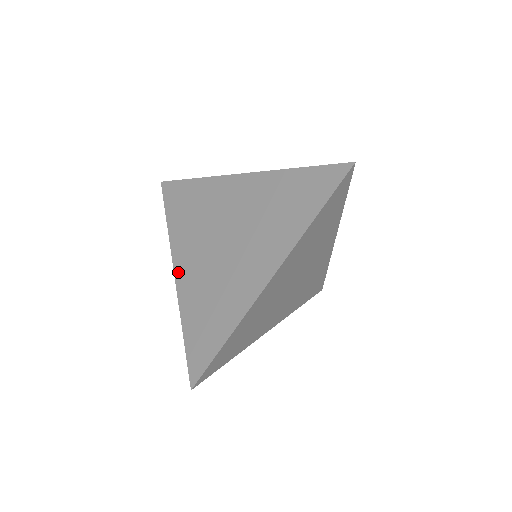
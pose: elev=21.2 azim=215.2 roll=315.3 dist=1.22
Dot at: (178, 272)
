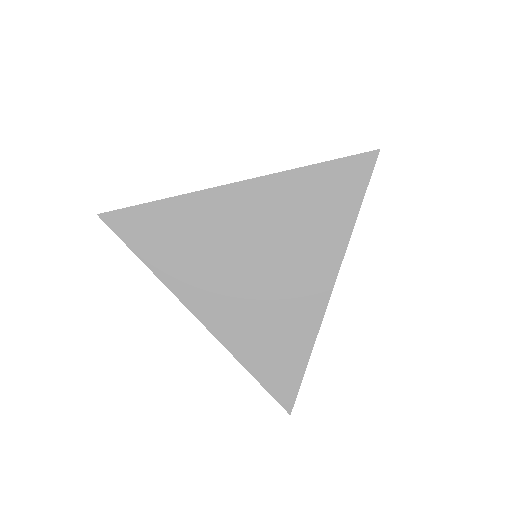
Dot at: (203, 316)
